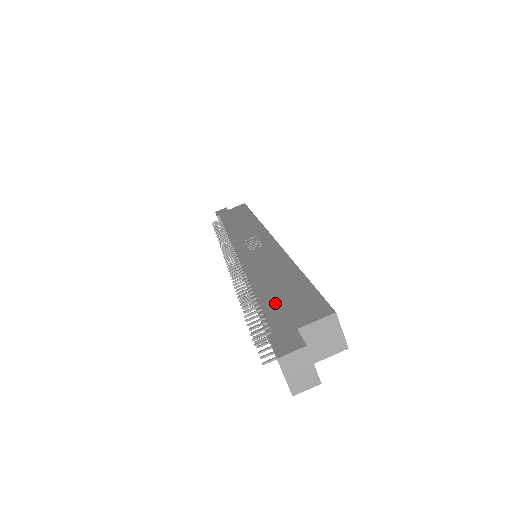
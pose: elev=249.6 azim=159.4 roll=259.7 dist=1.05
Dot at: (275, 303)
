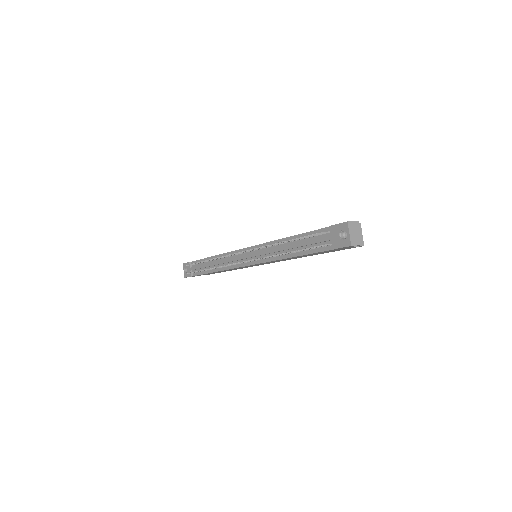
Dot at: occluded
